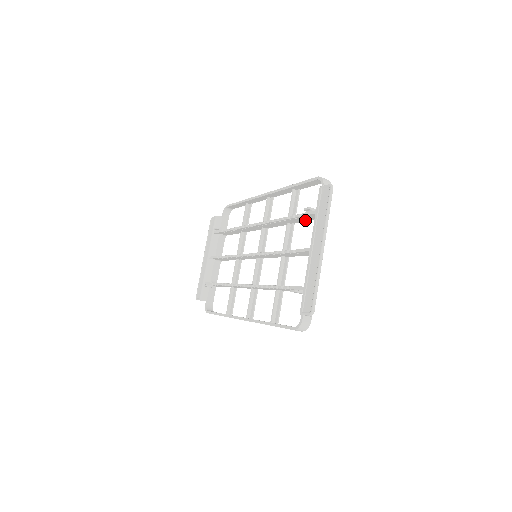
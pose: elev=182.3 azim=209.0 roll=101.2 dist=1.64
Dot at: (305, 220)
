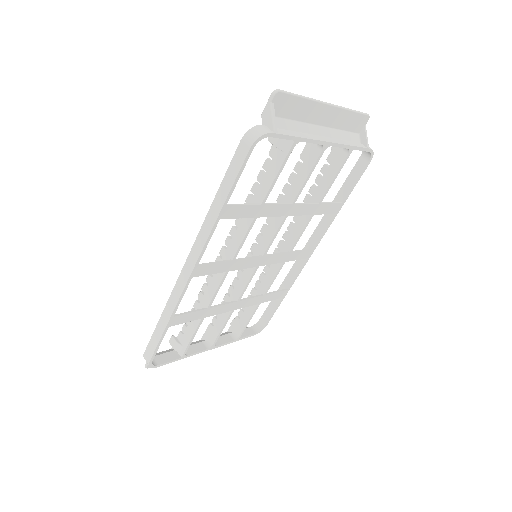
Dot at: (330, 177)
